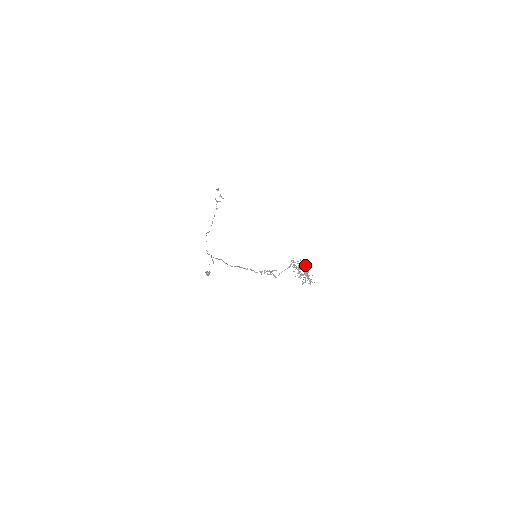
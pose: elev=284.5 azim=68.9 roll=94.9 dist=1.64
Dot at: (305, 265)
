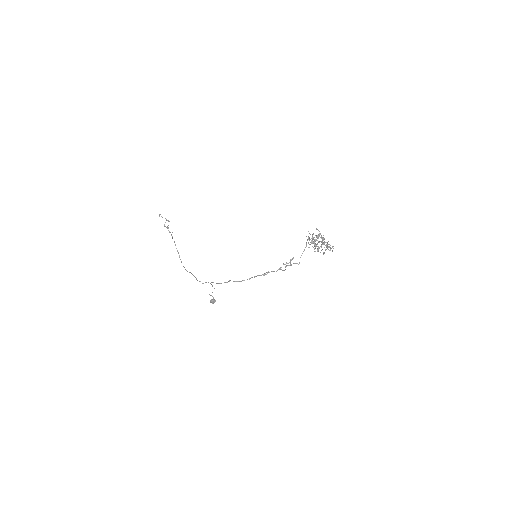
Dot at: occluded
